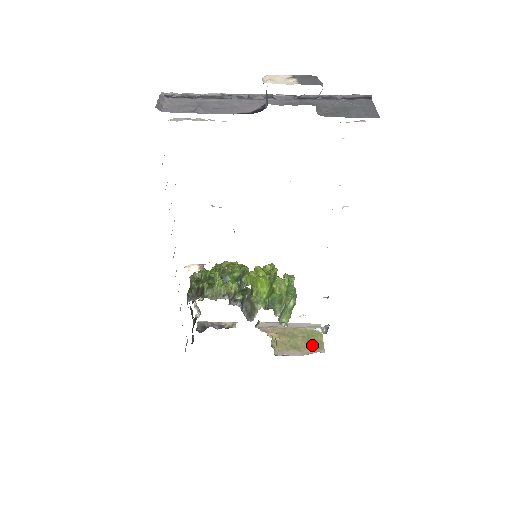
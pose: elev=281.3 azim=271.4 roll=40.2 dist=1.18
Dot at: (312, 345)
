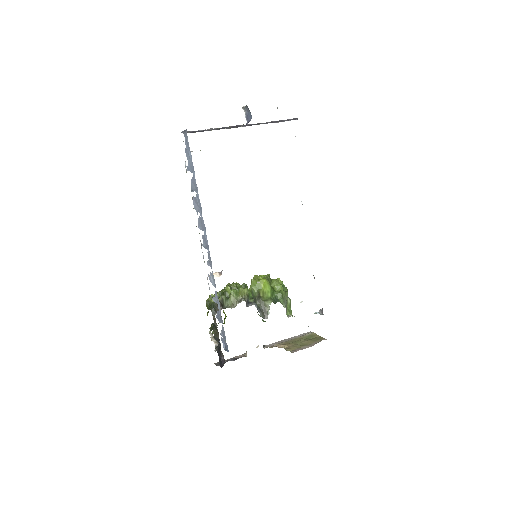
Dot at: occluded
